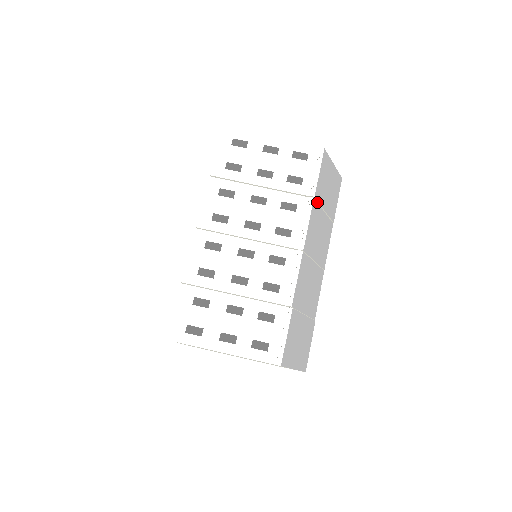
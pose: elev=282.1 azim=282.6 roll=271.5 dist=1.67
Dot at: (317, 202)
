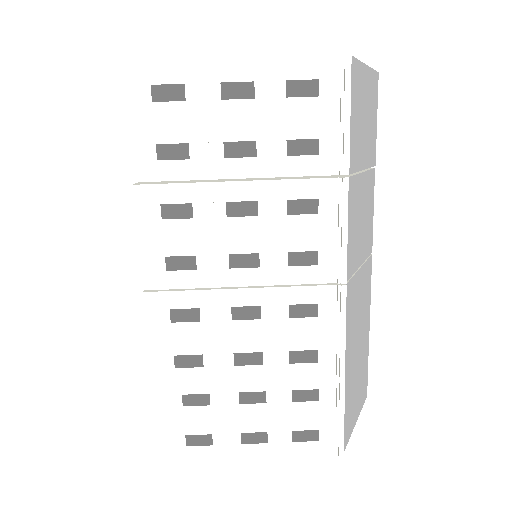
Dot at: (352, 172)
